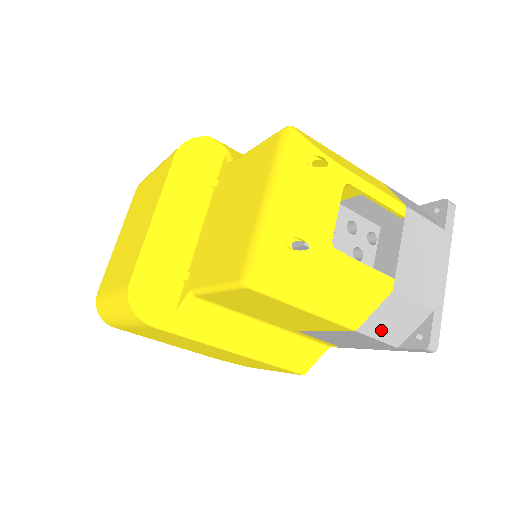
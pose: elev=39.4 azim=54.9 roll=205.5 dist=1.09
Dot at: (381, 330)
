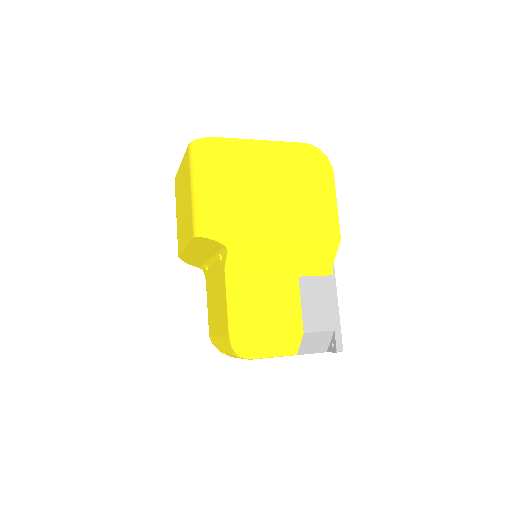
Dot at: occluded
